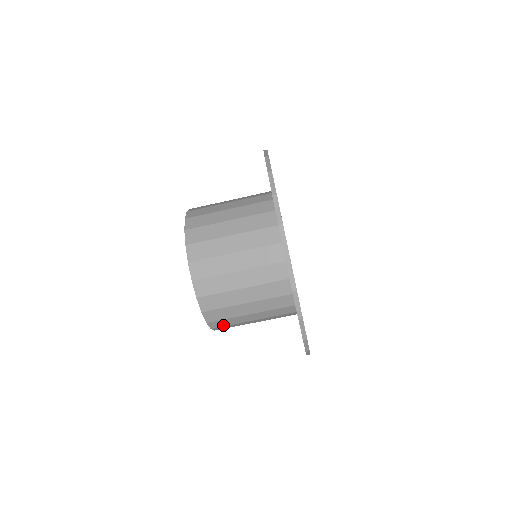
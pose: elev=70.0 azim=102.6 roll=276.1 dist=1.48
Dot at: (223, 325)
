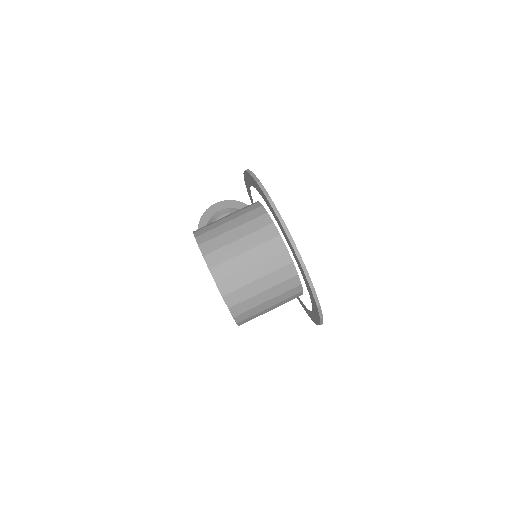
Dot at: occluded
